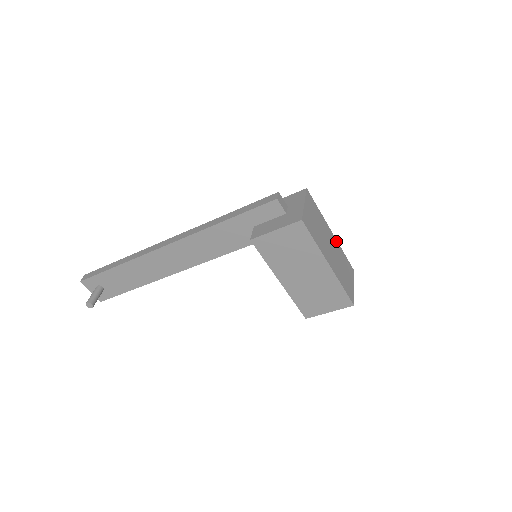
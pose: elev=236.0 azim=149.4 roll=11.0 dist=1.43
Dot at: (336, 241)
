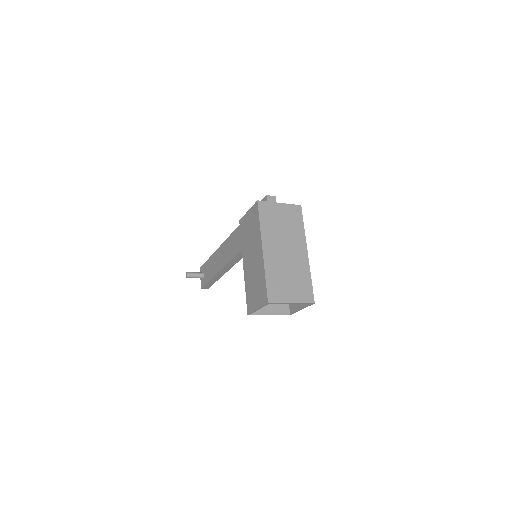
Dot at: (307, 262)
